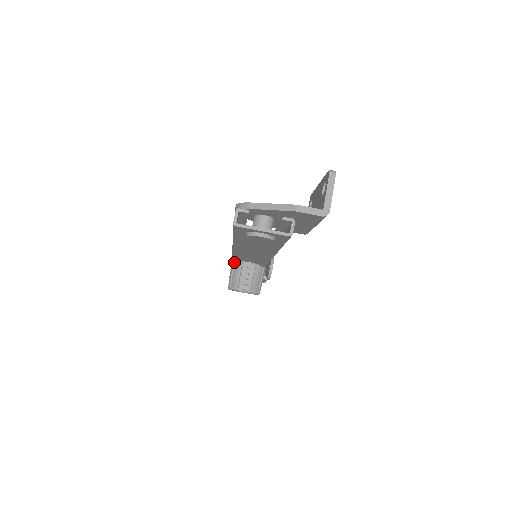
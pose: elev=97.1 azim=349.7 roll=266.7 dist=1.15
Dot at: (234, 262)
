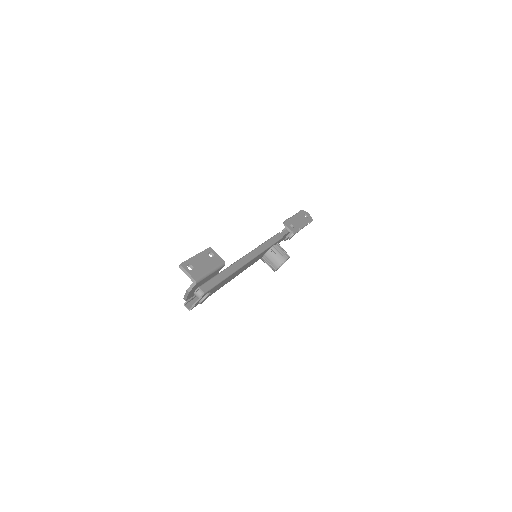
Dot at: occluded
